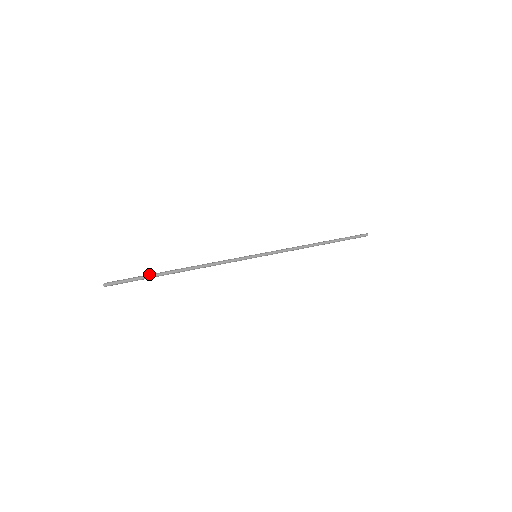
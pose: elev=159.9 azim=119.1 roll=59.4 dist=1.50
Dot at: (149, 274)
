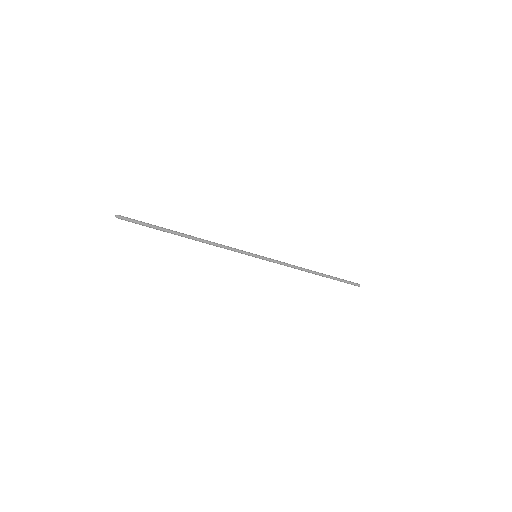
Dot at: (158, 226)
